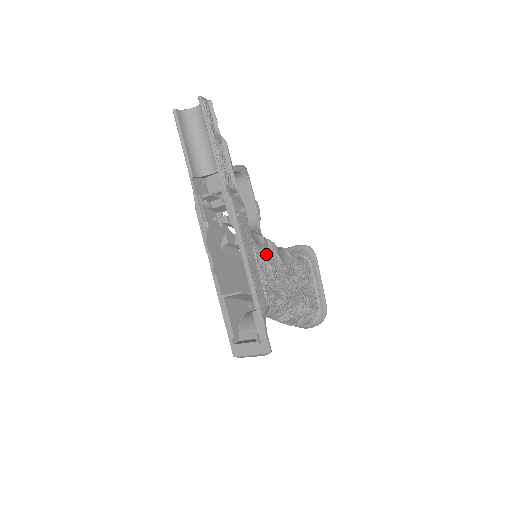
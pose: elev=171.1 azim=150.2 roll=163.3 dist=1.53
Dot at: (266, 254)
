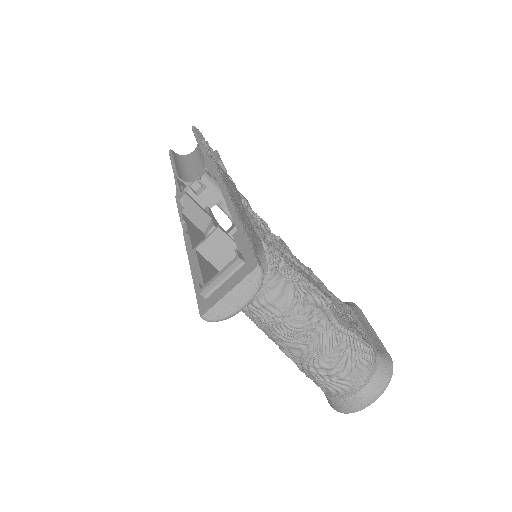
Dot at: (263, 223)
